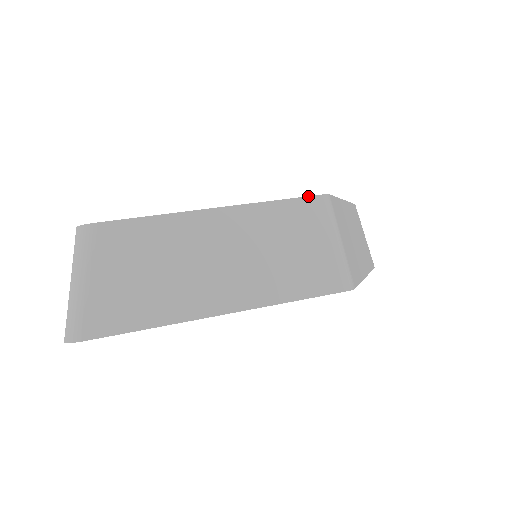
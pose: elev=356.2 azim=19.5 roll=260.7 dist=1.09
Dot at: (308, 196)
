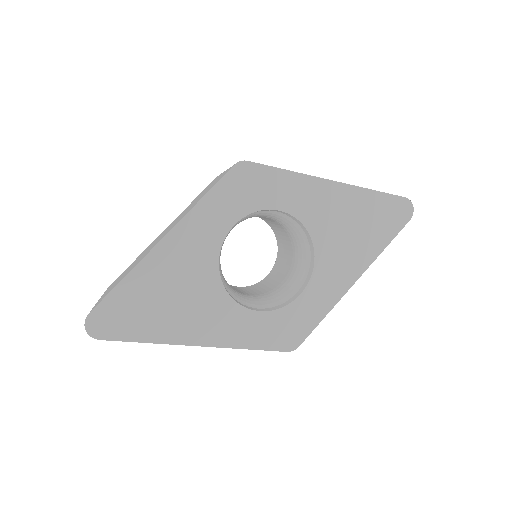
Dot at: occluded
